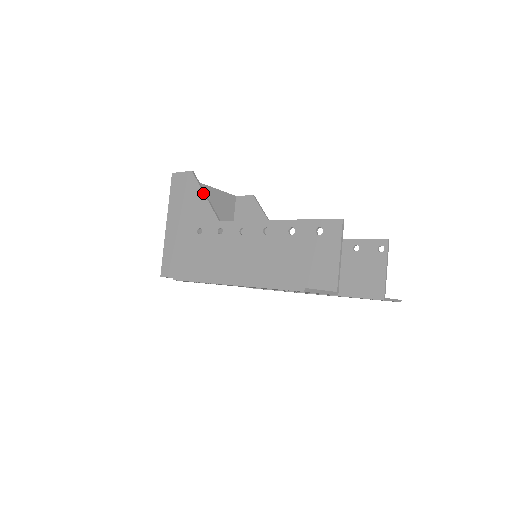
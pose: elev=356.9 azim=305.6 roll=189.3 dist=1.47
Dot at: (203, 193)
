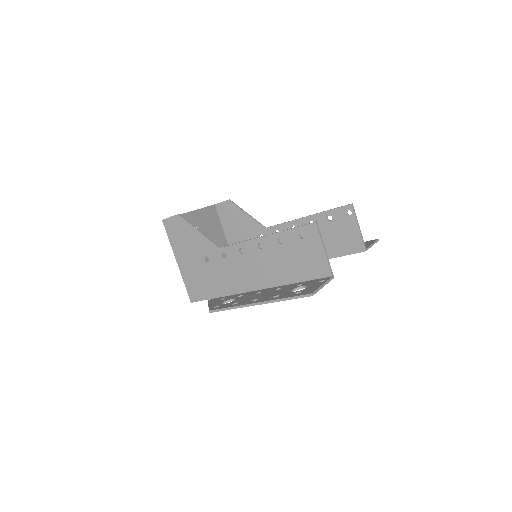
Dot at: (196, 230)
